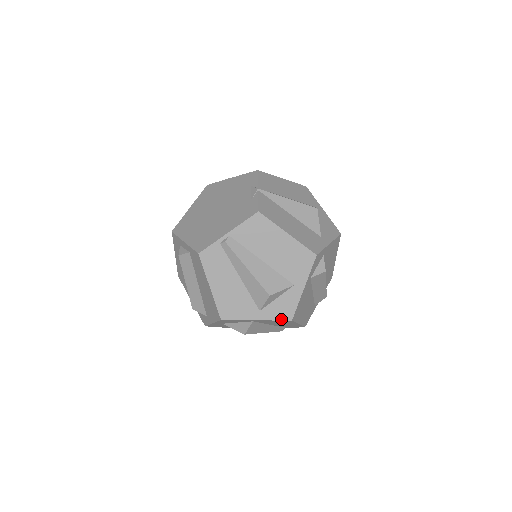
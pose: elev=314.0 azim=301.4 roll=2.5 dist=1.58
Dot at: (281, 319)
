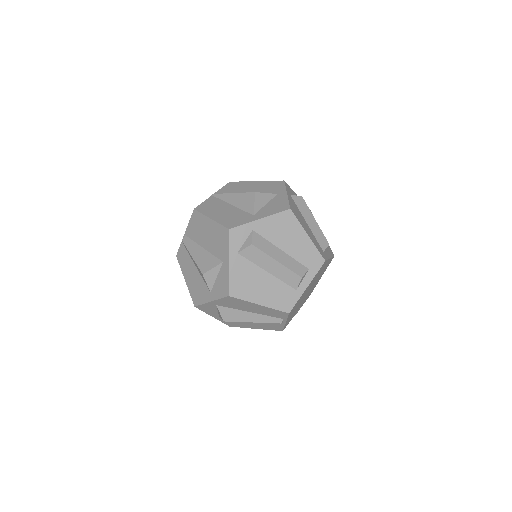
Dot at: (223, 296)
